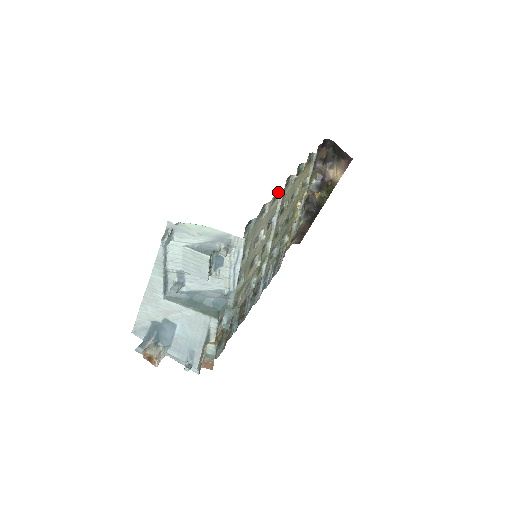
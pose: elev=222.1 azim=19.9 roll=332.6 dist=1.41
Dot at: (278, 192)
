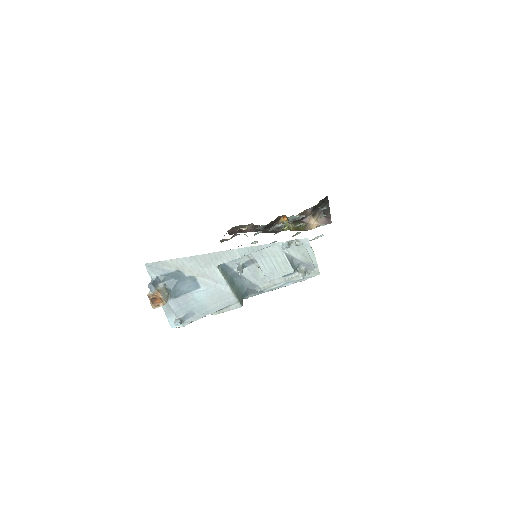
Dot at: (320, 235)
